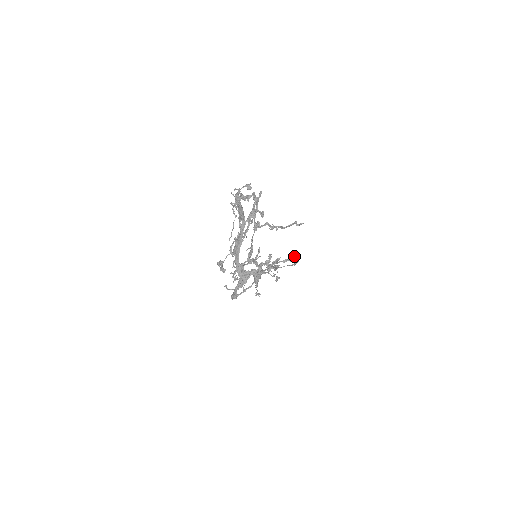
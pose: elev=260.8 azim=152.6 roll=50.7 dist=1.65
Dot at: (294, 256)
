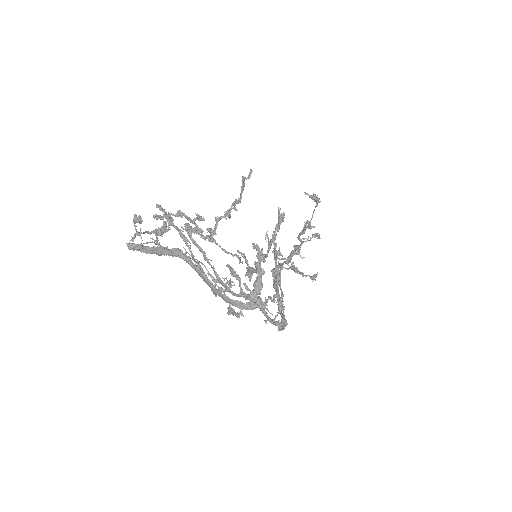
Dot at: occluded
